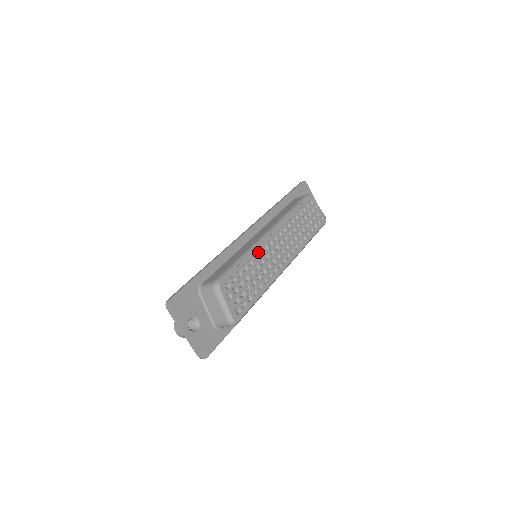
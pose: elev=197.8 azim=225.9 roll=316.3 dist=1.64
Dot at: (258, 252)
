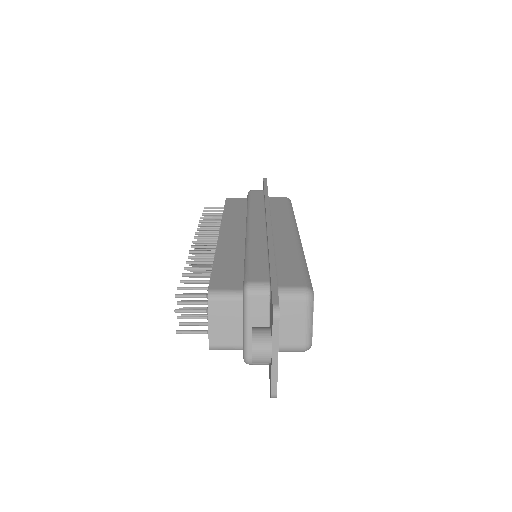
Dot at: occluded
